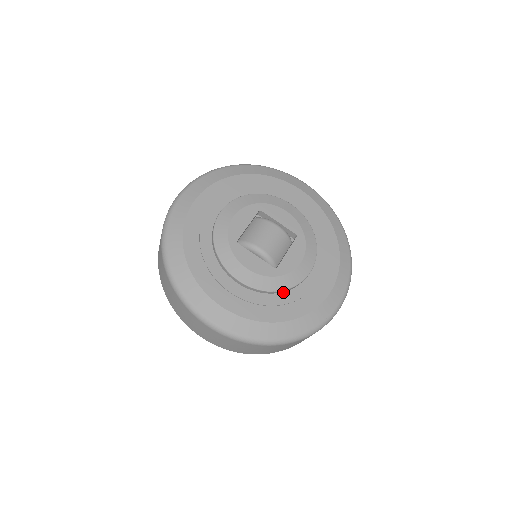
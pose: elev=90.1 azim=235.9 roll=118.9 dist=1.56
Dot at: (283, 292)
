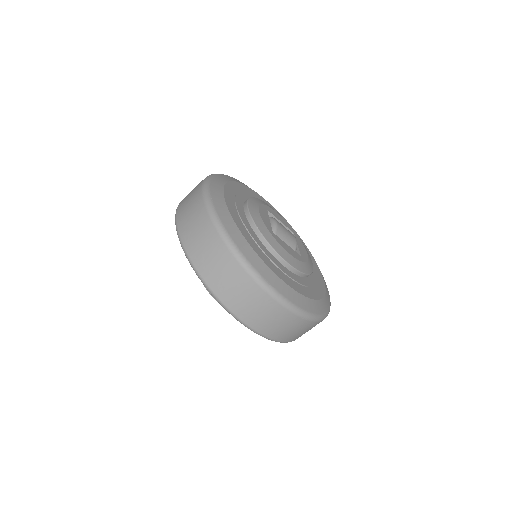
Dot at: (261, 241)
